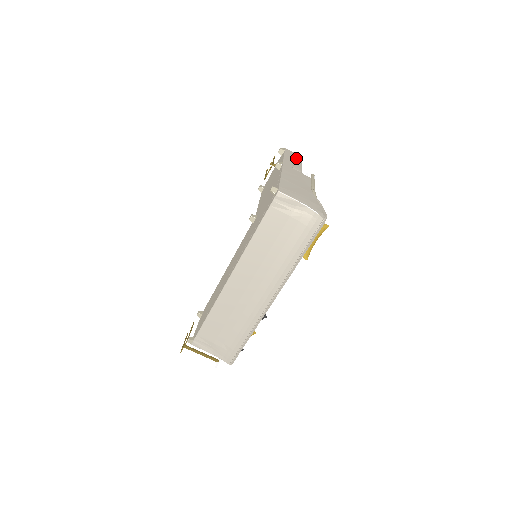
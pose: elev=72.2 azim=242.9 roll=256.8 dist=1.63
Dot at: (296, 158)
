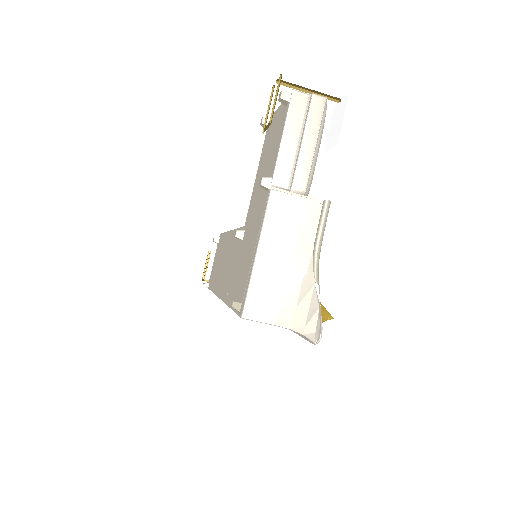
Dot at: (308, 128)
